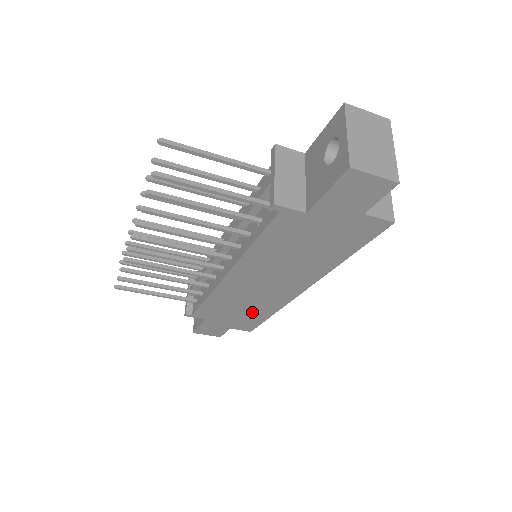
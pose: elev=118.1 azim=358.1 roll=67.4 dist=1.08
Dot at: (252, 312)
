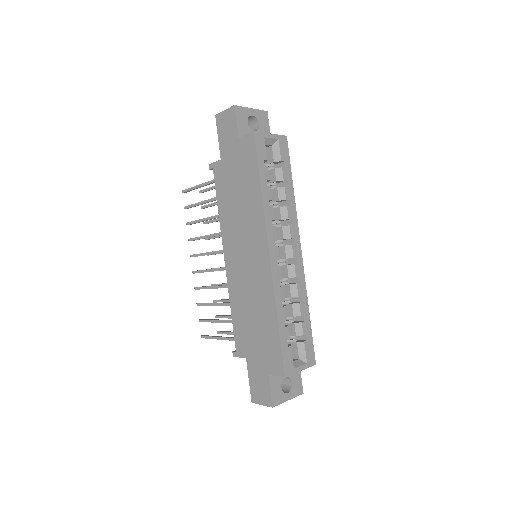
Dot at: (264, 321)
